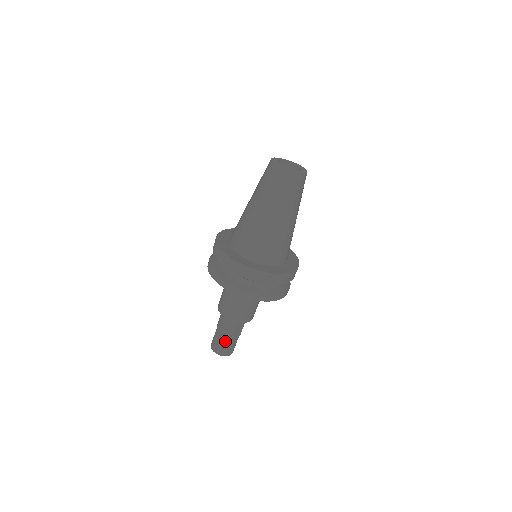
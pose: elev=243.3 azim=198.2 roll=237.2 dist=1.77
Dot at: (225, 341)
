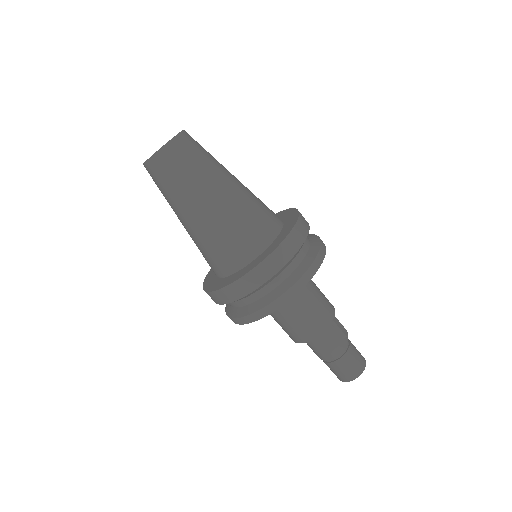
Dot at: (348, 354)
